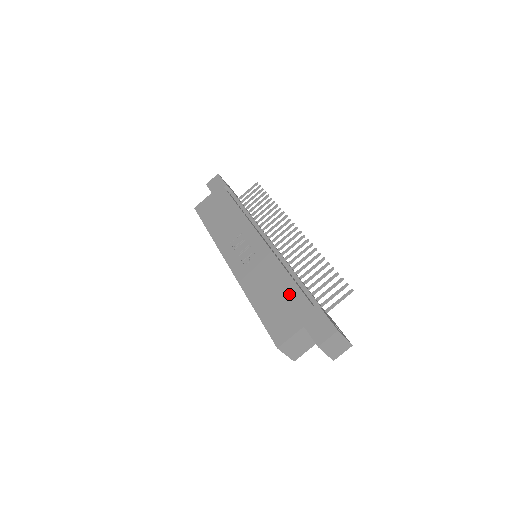
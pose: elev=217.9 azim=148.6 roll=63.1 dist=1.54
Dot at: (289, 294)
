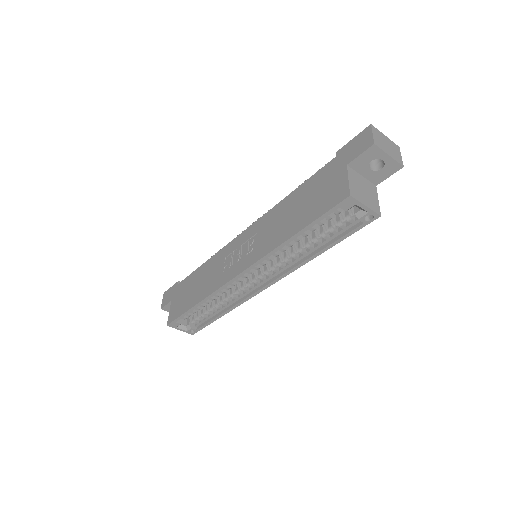
Dot at: (308, 188)
